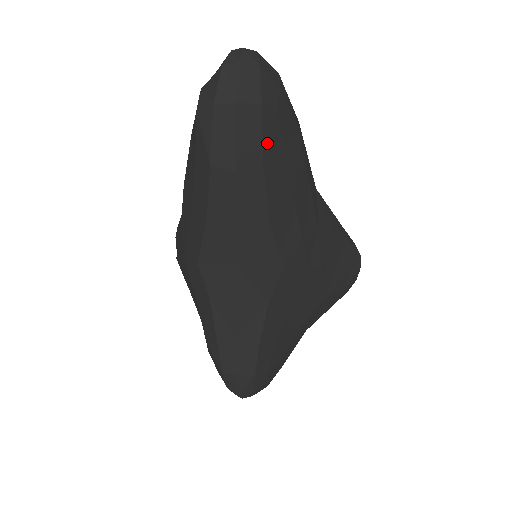
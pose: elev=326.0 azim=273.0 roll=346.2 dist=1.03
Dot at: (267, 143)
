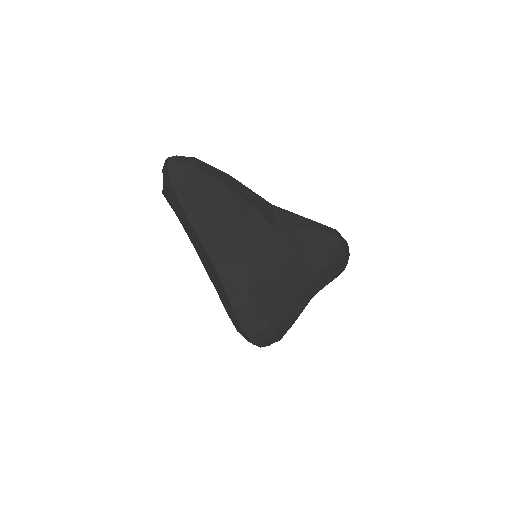
Dot at: (199, 198)
